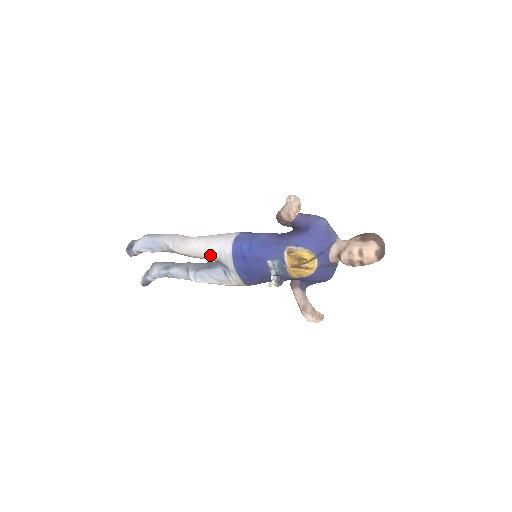
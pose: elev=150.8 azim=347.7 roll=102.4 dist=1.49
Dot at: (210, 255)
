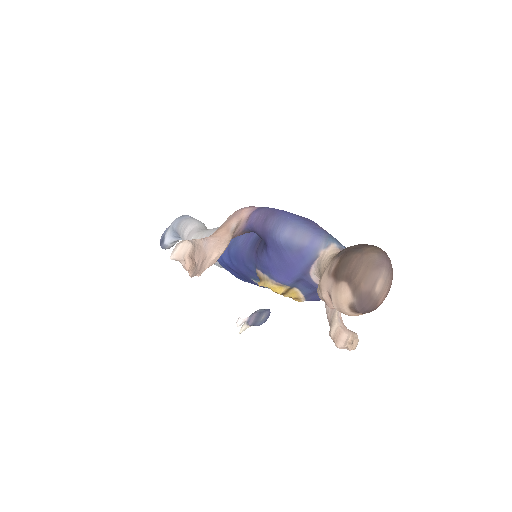
Dot at: occluded
